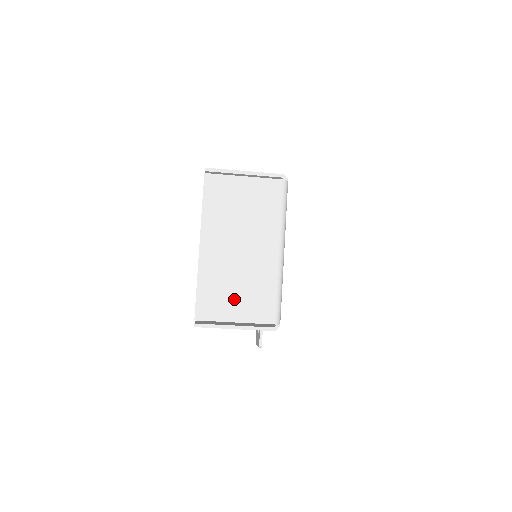
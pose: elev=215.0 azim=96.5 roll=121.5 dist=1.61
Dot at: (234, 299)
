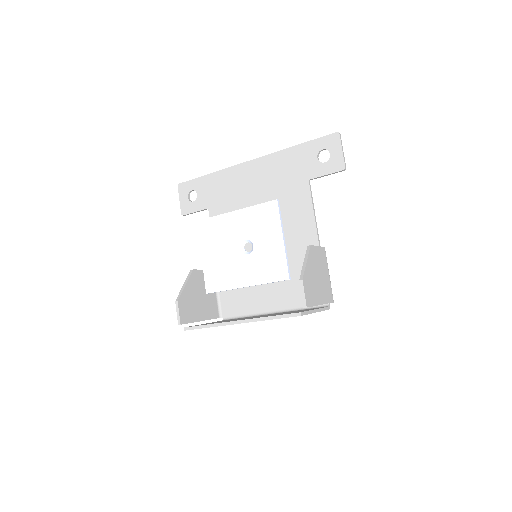
Dot at: occluded
